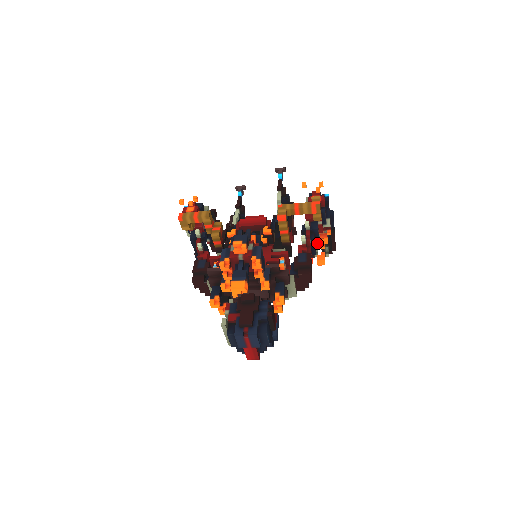
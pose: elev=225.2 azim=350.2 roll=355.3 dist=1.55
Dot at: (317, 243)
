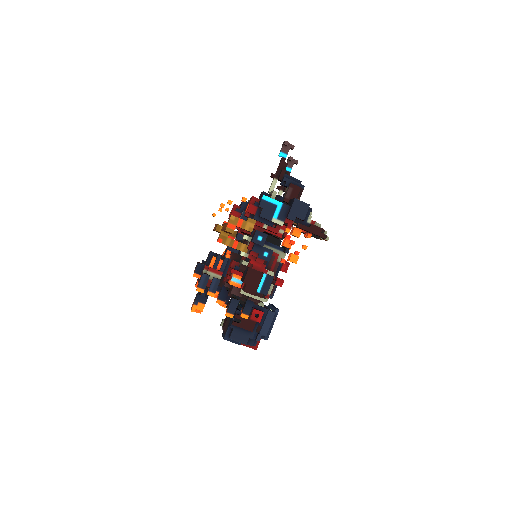
Dot at: occluded
